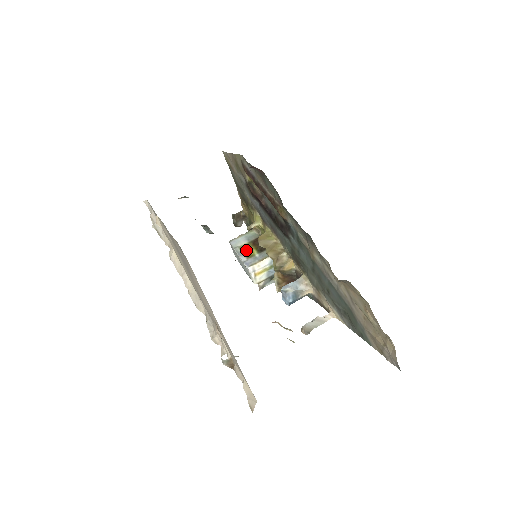
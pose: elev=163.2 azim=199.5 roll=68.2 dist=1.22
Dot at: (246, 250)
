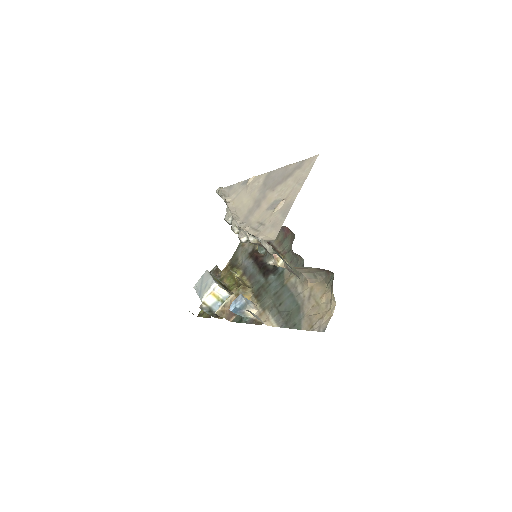
Dot at: (216, 279)
